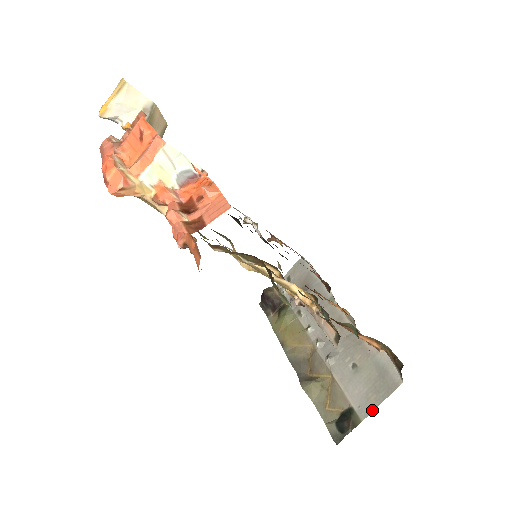
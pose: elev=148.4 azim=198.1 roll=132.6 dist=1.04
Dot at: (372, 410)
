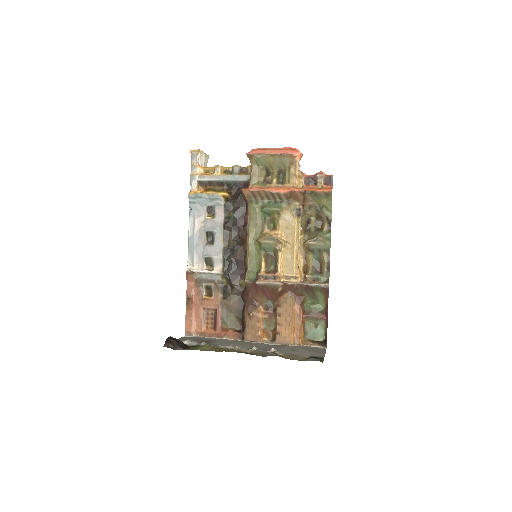
Dot at: (324, 354)
